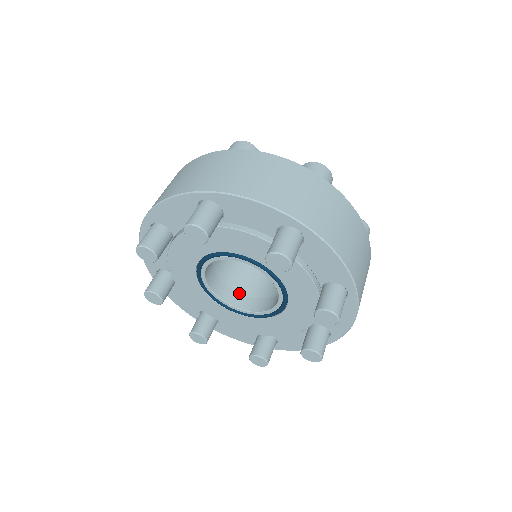
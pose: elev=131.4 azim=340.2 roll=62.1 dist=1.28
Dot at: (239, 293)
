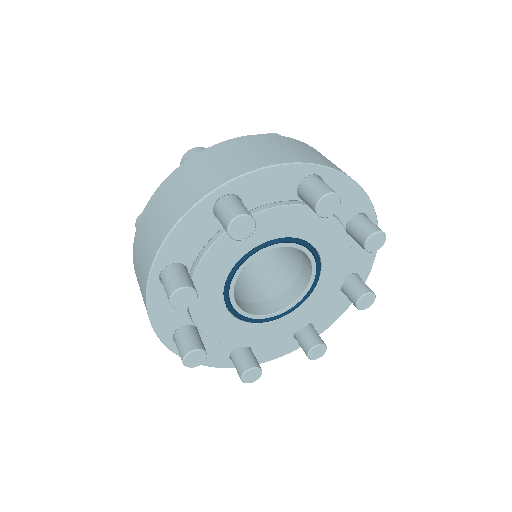
Dot at: (287, 290)
